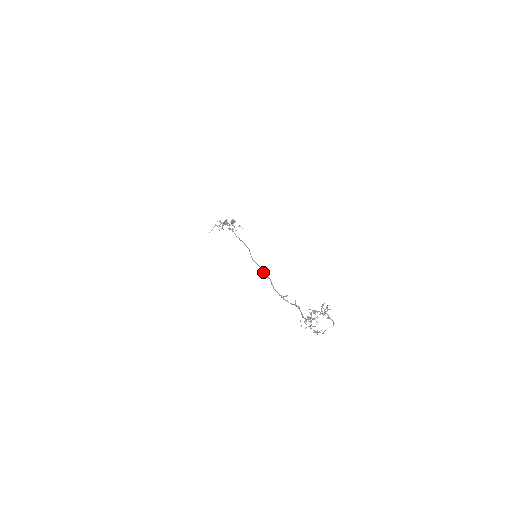
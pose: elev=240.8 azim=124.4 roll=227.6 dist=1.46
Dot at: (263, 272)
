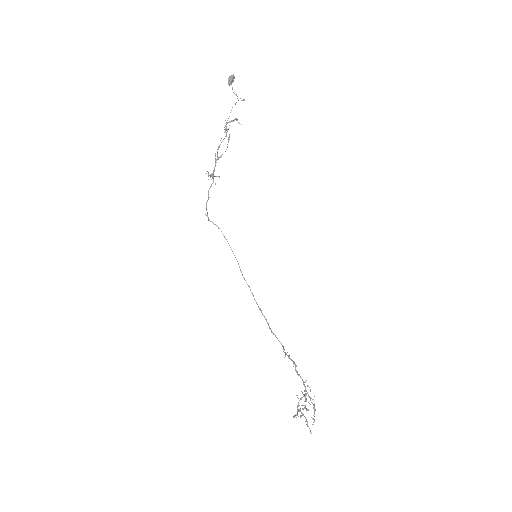
Dot at: occluded
